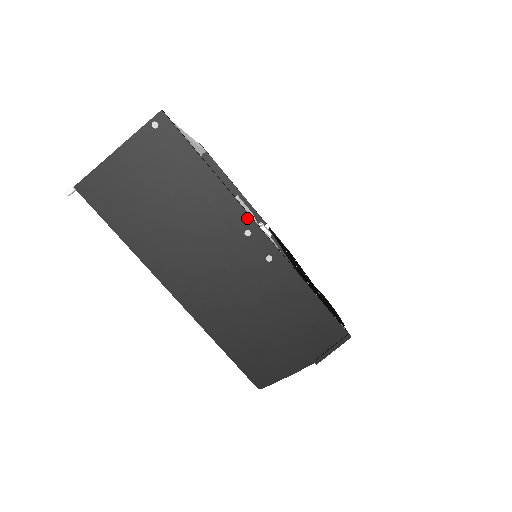
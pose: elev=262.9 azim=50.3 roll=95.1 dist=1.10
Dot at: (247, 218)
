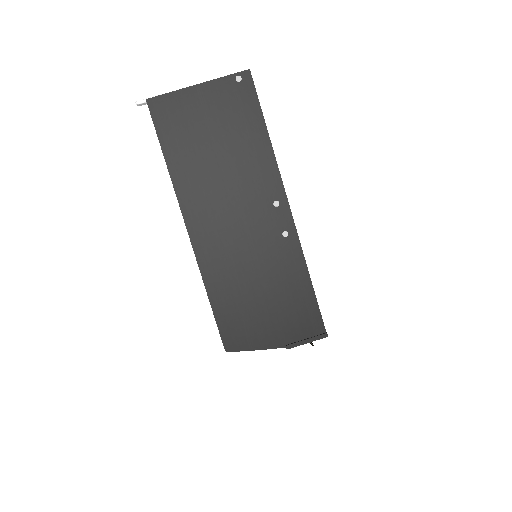
Dot at: (281, 190)
